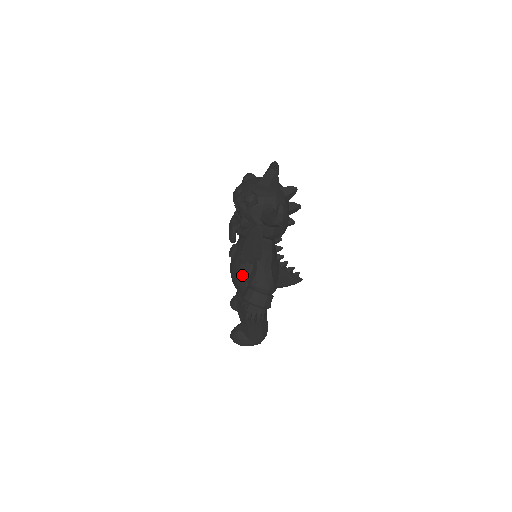
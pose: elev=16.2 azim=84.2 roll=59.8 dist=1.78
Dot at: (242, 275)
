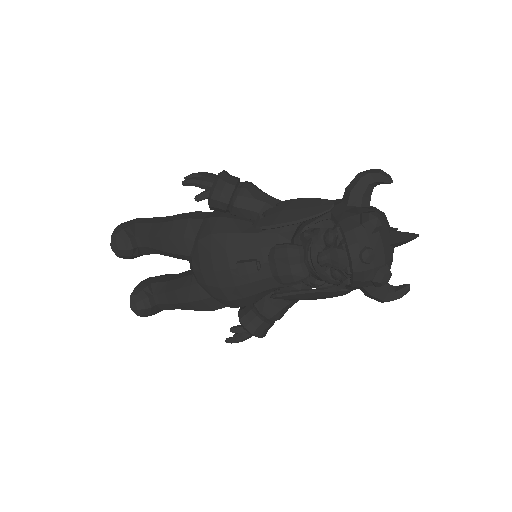
Dot at: (251, 300)
